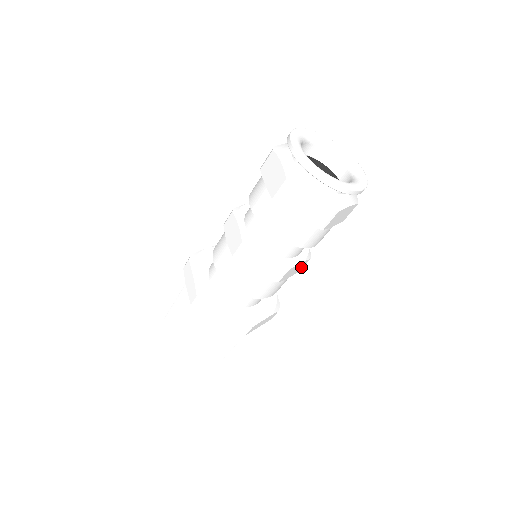
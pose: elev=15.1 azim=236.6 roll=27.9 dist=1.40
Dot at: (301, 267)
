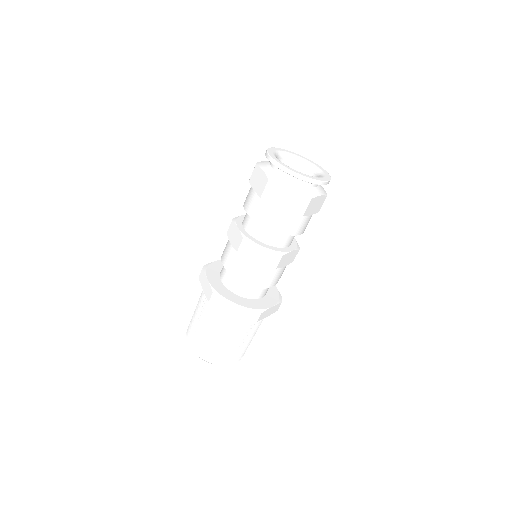
Dot at: (293, 257)
